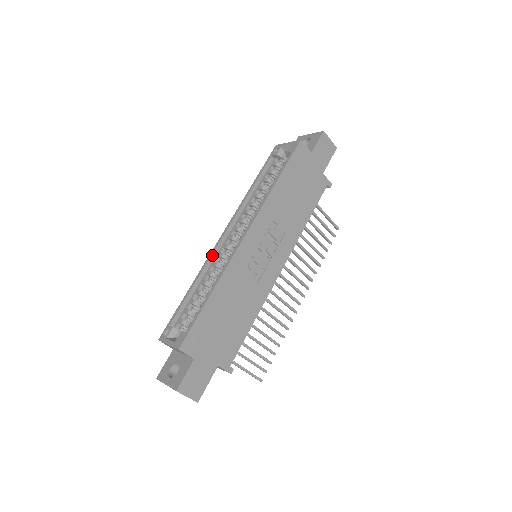
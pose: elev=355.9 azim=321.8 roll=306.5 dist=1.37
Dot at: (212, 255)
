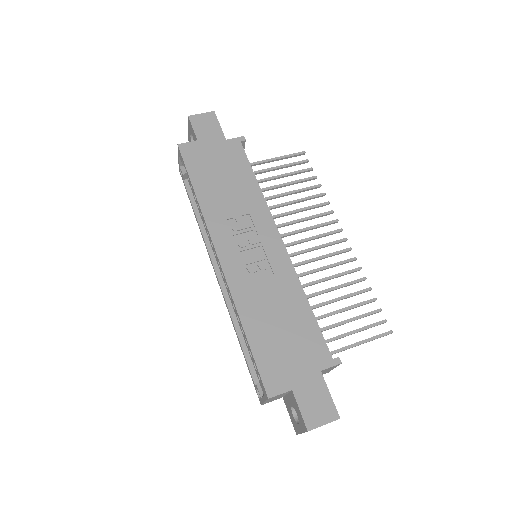
Dot at: (225, 298)
